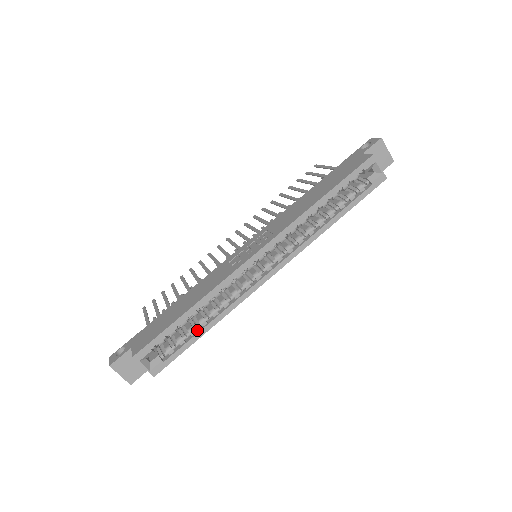
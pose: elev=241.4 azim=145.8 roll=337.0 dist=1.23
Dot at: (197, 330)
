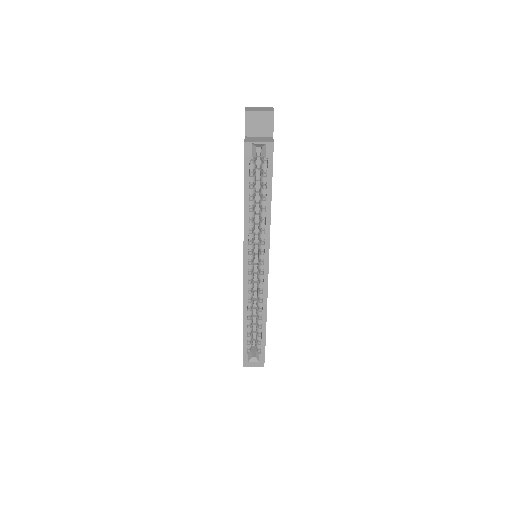
Dot at: (261, 327)
